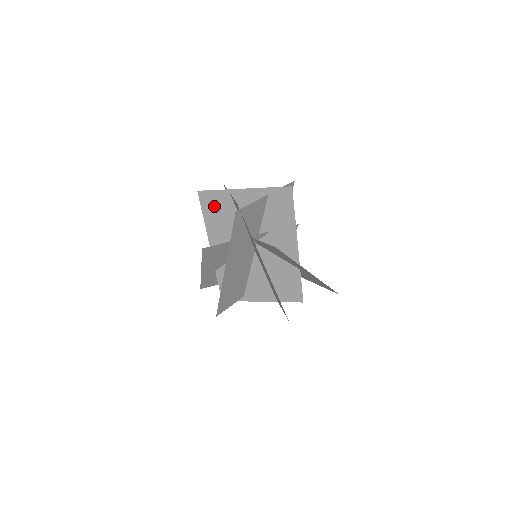
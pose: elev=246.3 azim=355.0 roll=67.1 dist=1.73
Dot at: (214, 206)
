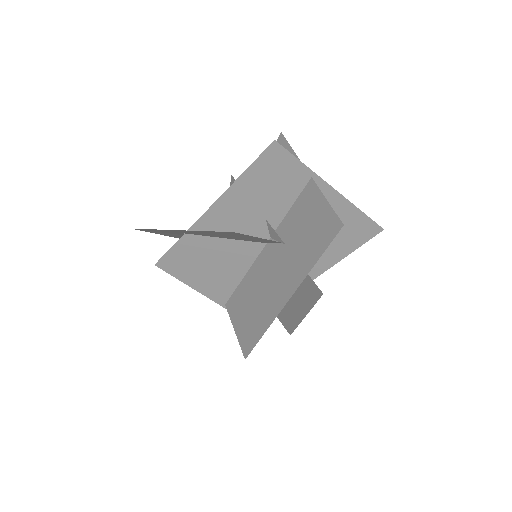
Dot at: (273, 173)
